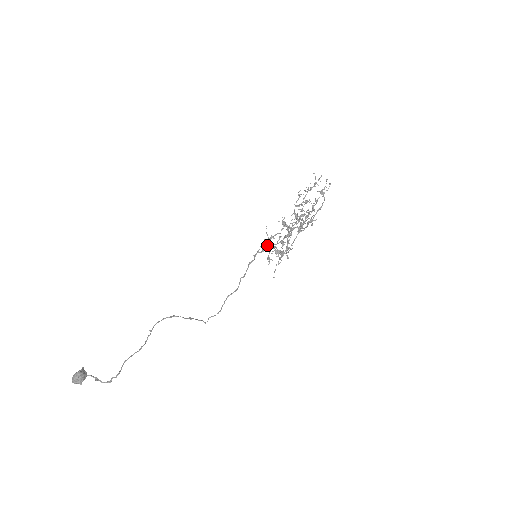
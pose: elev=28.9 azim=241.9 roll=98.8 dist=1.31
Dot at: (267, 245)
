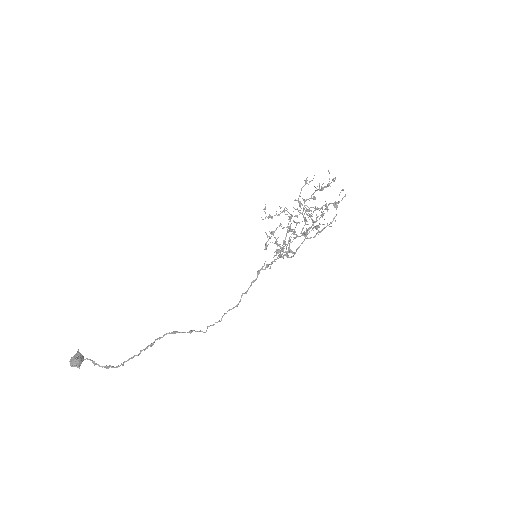
Dot at: occluded
